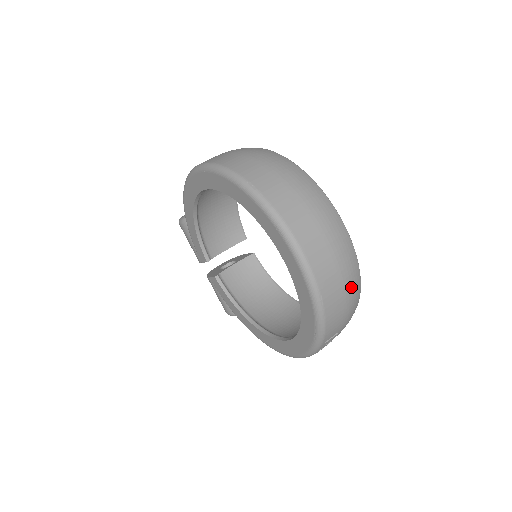
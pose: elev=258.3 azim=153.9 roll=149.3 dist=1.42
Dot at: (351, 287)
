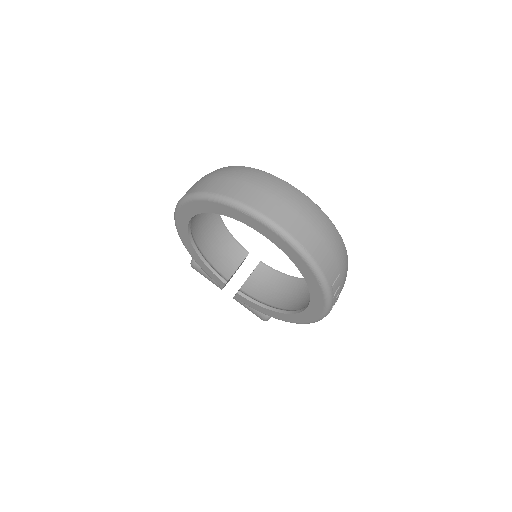
Dot at: (326, 231)
